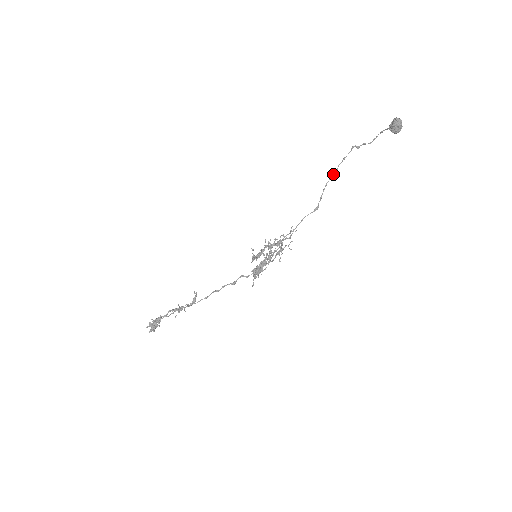
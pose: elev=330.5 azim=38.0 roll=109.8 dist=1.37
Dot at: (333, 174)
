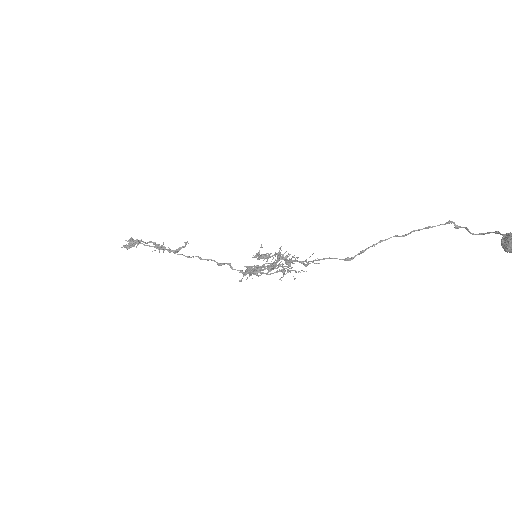
Dot at: occluded
